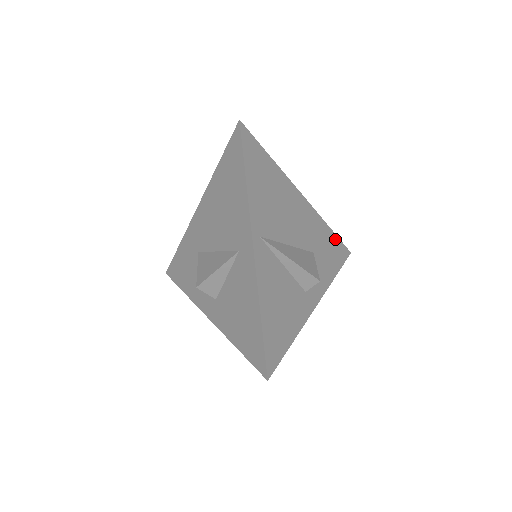
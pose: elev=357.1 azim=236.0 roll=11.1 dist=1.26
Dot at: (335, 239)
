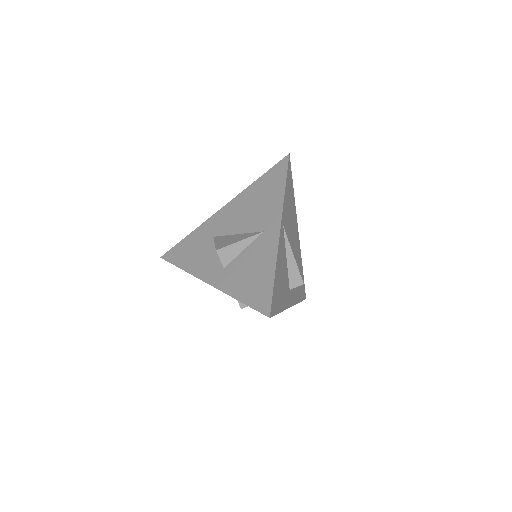
Dot at: (303, 279)
